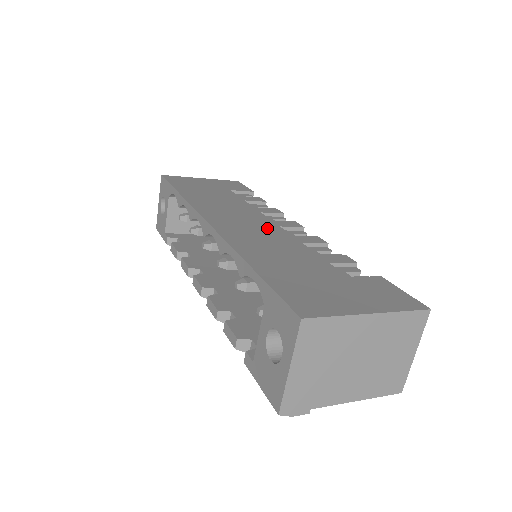
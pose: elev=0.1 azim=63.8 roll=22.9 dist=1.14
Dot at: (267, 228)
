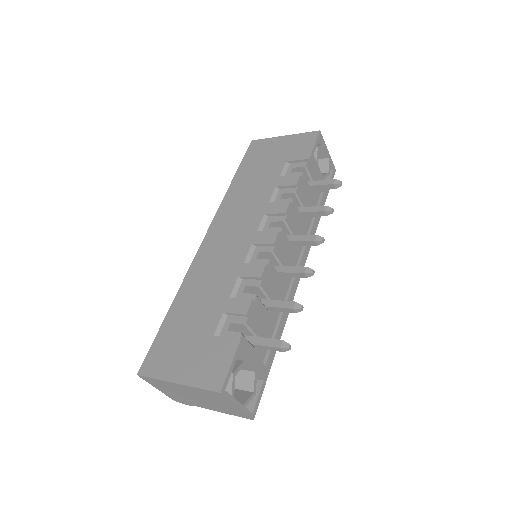
Dot at: (237, 249)
